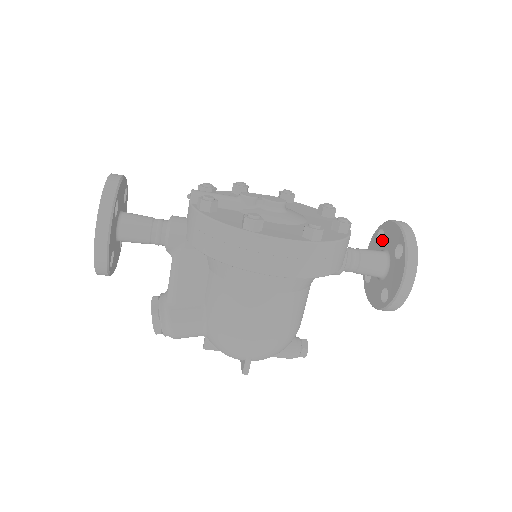
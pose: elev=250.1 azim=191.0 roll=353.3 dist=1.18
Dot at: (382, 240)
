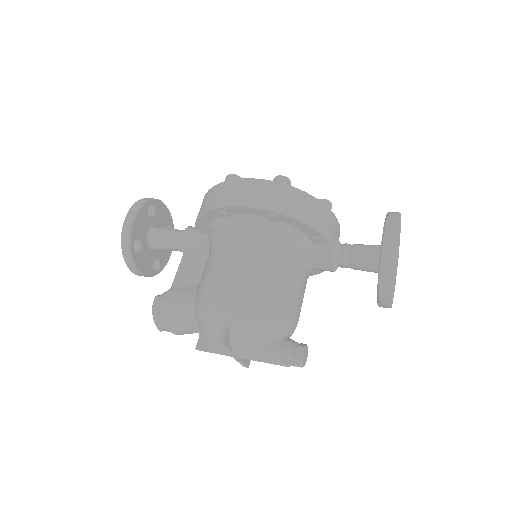
Dot at: occluded
